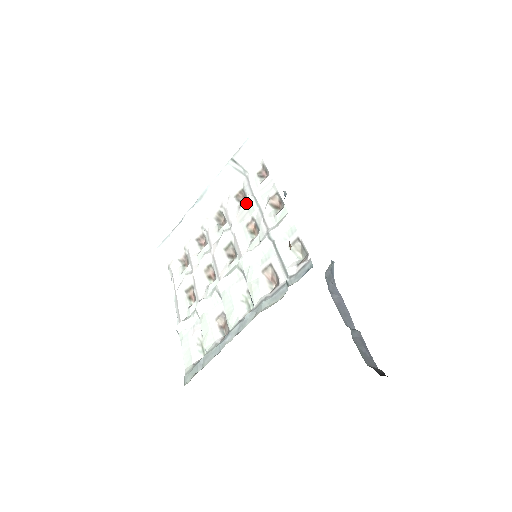
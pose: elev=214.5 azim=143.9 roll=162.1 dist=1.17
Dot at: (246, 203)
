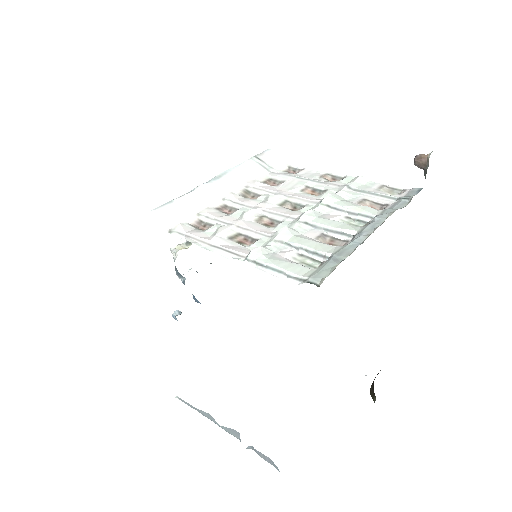
Dot at: (287, 182)
